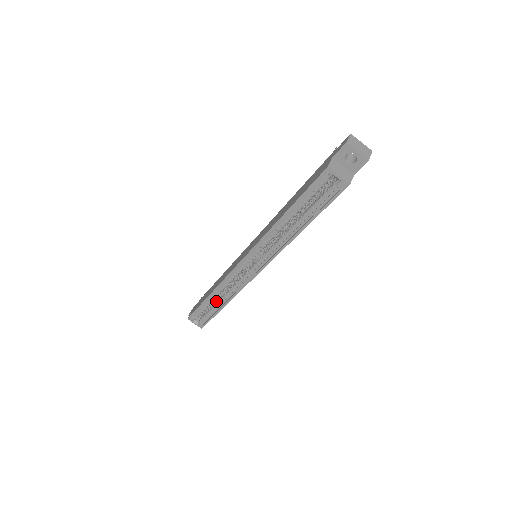
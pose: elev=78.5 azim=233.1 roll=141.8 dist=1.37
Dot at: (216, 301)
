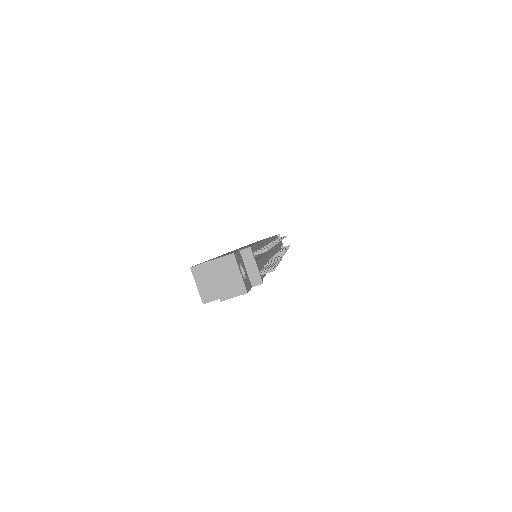
Dot at: occluded
